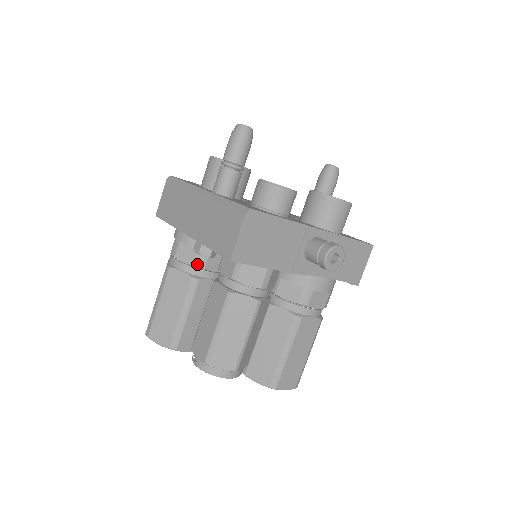
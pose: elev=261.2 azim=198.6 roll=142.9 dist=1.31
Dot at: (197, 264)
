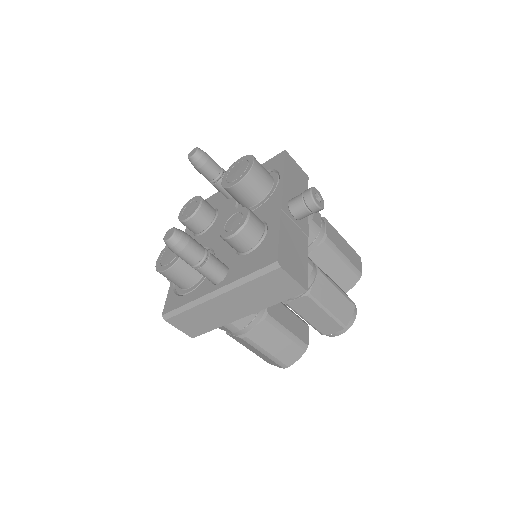
Dot at: occluded
